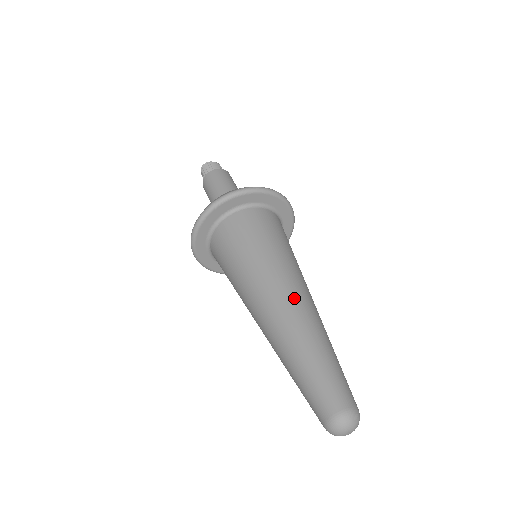
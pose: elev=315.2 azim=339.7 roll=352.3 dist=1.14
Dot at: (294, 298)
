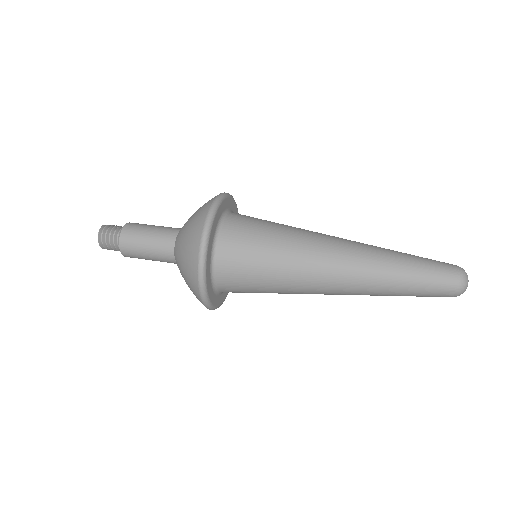
Dot at: occluded
